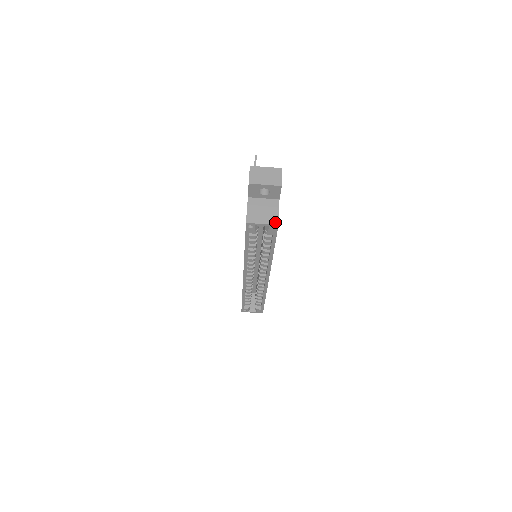
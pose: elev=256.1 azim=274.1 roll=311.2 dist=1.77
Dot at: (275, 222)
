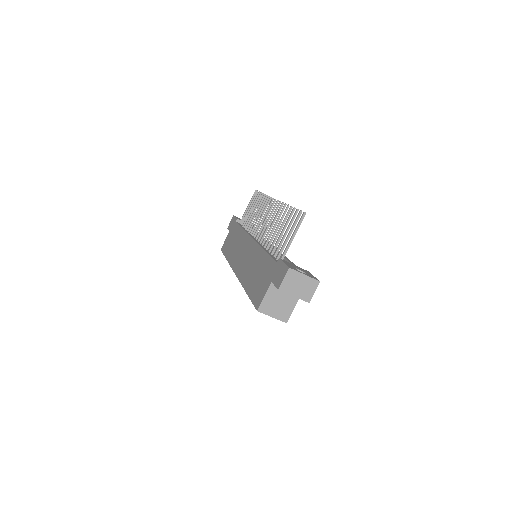
Dot at: (285, 319)
